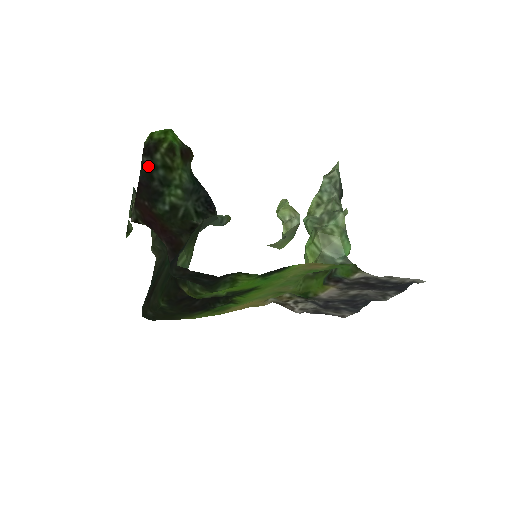
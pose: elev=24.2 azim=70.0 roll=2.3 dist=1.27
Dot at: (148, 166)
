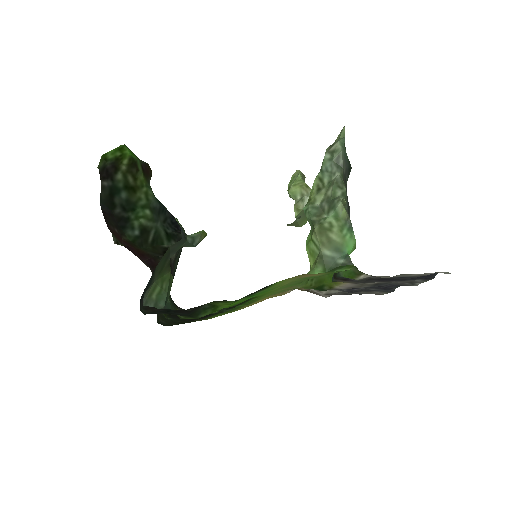
Dot at: (109, 191)
